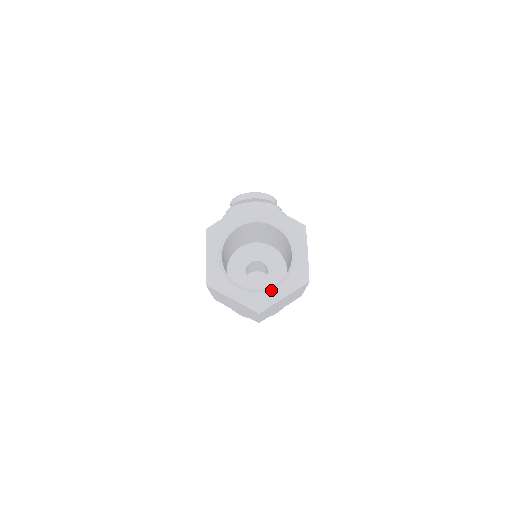
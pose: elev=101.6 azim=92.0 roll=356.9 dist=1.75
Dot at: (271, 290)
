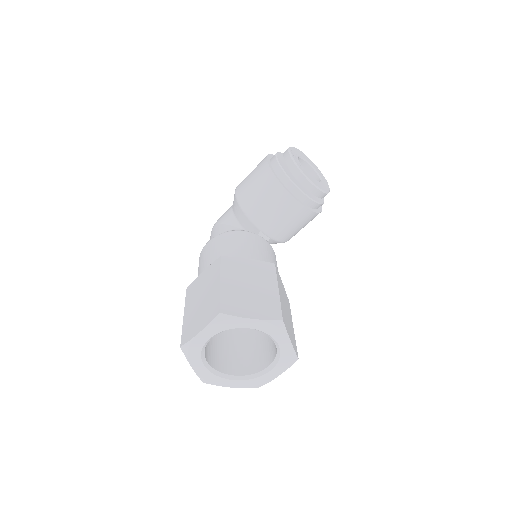
Dot at: (227, 379)
